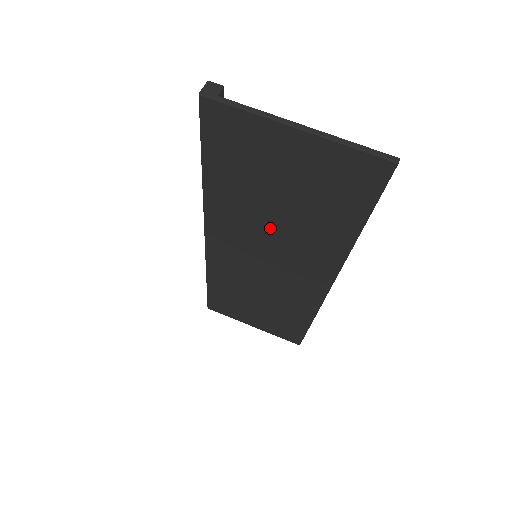
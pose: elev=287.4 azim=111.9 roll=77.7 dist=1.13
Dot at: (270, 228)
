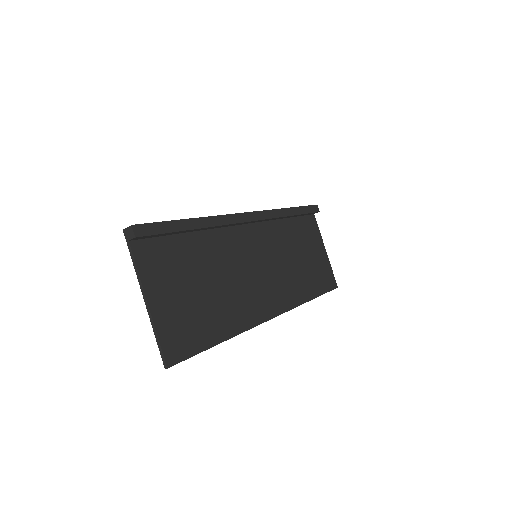
Dot at: (224, 272)
